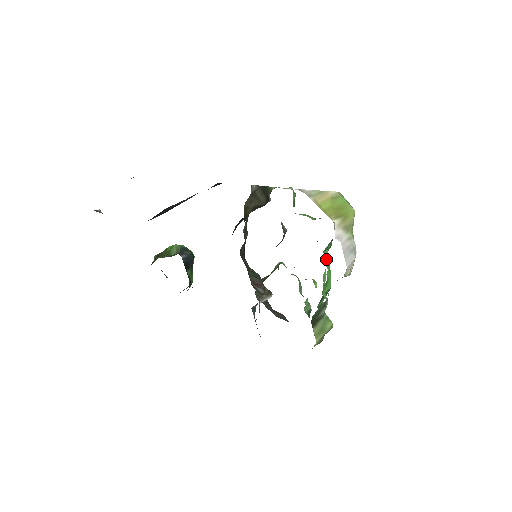
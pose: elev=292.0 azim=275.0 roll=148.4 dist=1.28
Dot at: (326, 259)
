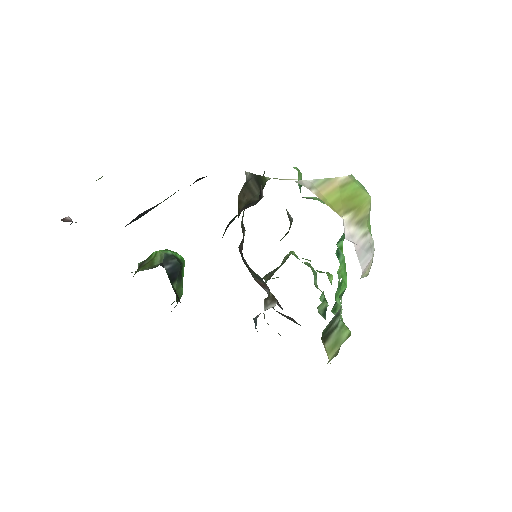
Dot at: (339, 254)
